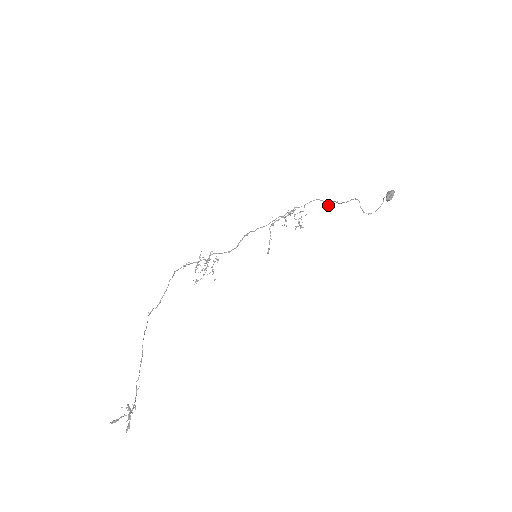
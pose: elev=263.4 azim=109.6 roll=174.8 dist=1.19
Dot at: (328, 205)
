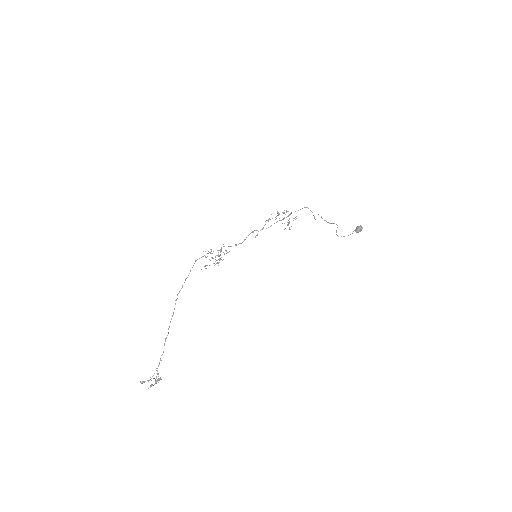
Dot at: (315, 219)
